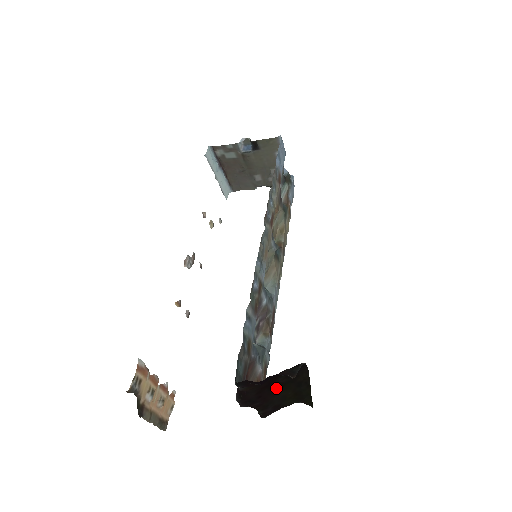
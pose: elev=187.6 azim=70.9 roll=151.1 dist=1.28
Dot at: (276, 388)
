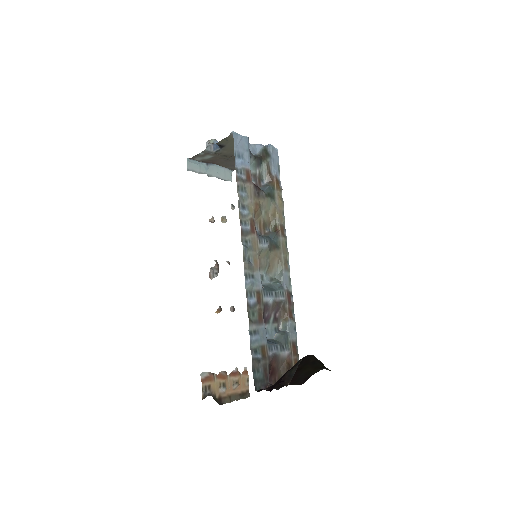
Dot at: (296, 372)
